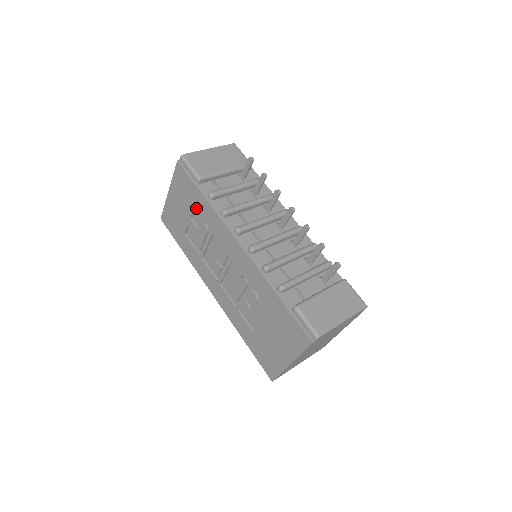
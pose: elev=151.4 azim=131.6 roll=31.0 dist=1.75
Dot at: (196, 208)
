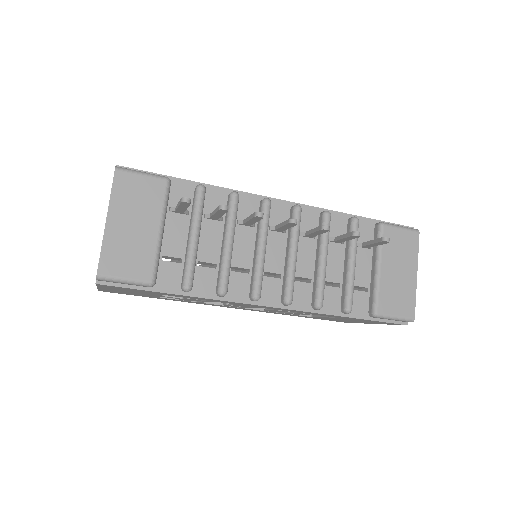
Dot at: occluded
